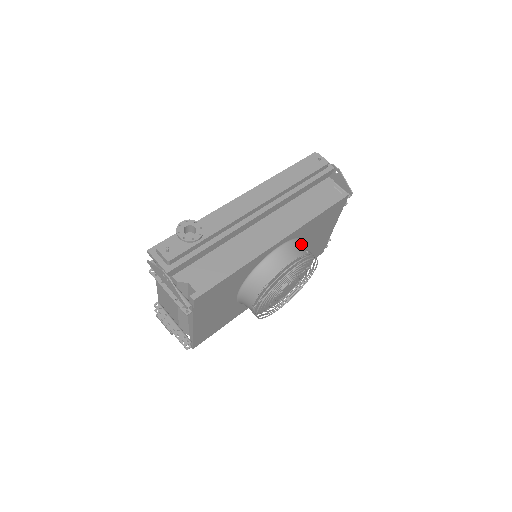
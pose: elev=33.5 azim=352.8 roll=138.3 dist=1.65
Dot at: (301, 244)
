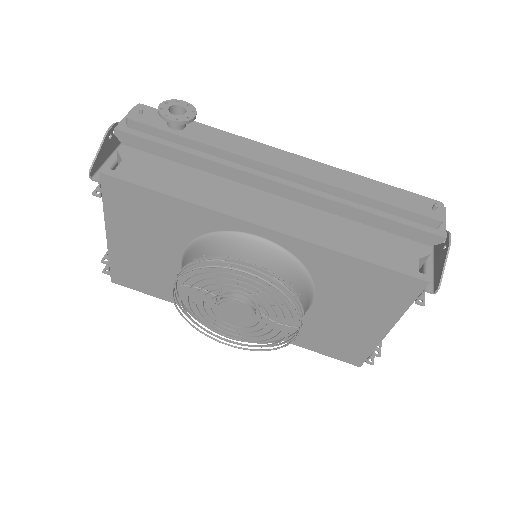
Dot at: (299, 275)
